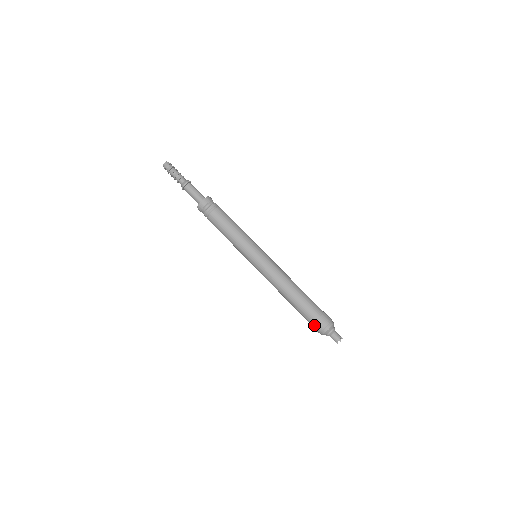
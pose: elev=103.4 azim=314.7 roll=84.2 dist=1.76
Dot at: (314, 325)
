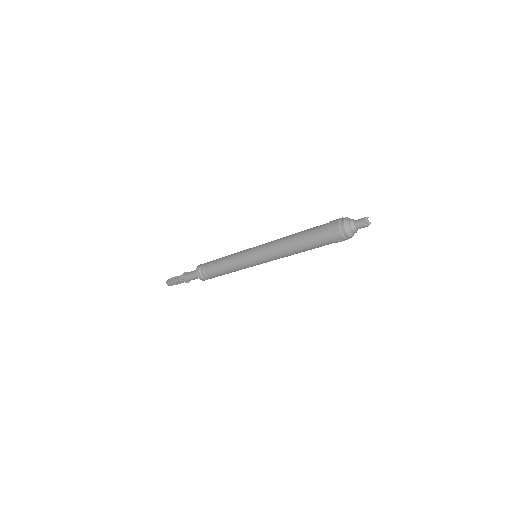
Dot at: (333, 238)
